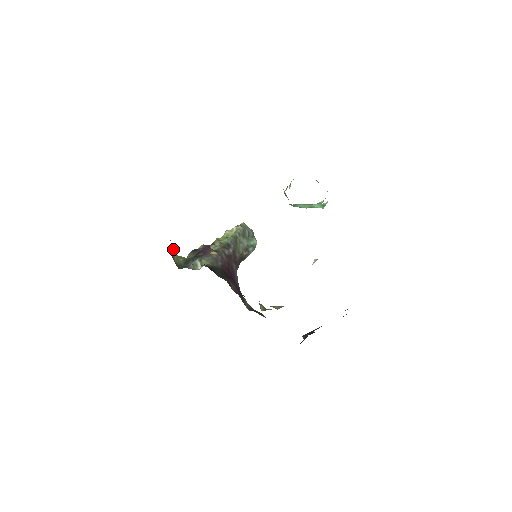
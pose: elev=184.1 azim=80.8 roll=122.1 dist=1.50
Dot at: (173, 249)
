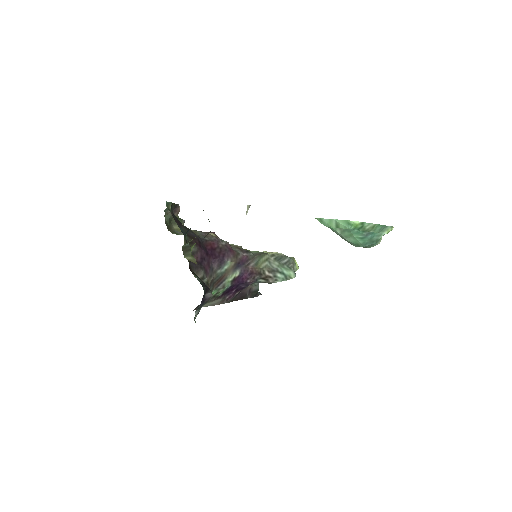
Dot at: (181, 220)
